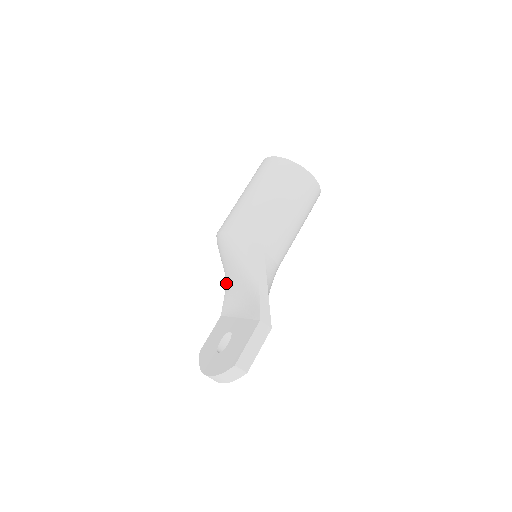
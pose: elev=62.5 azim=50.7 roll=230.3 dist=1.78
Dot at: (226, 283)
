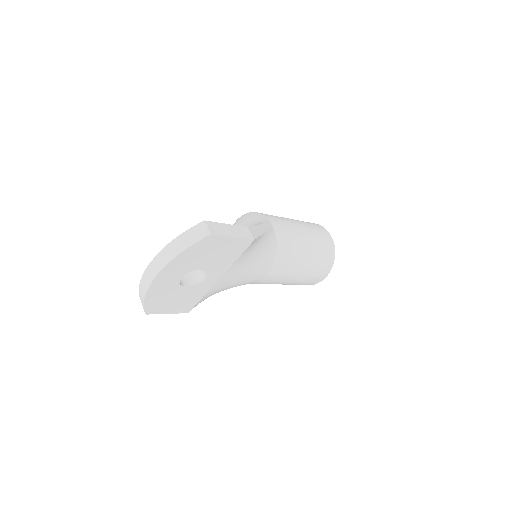
Dot at: occluded
